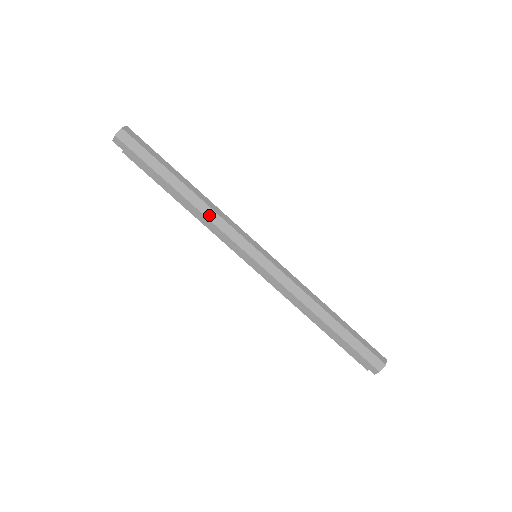
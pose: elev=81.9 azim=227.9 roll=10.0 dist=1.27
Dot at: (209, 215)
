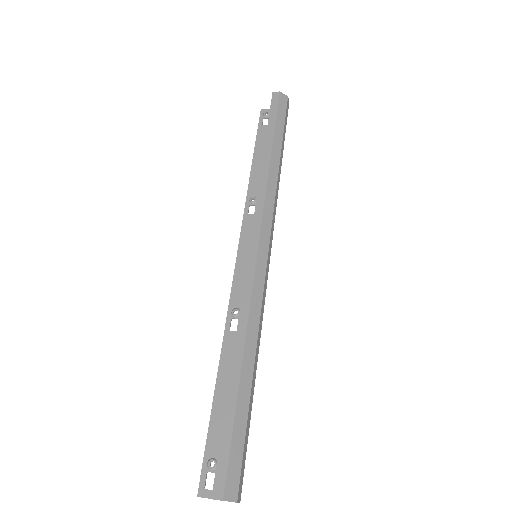
Dot at: (270, 188)
